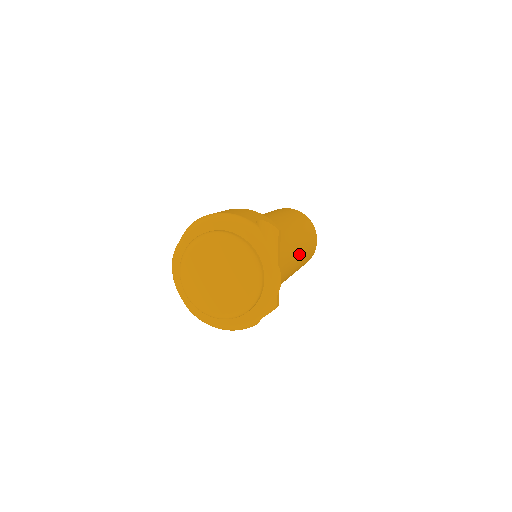
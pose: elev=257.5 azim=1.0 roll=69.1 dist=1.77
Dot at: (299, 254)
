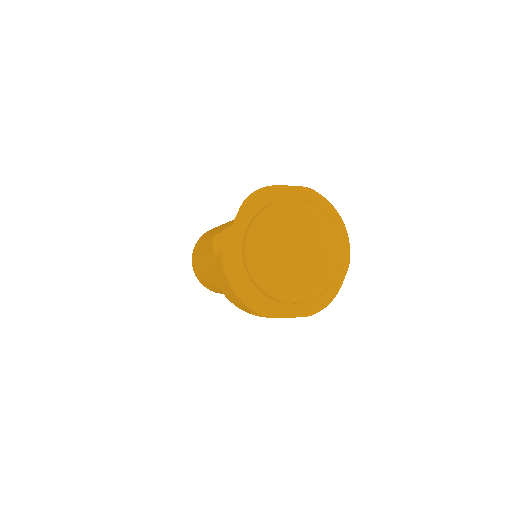
Dot at: occluded
